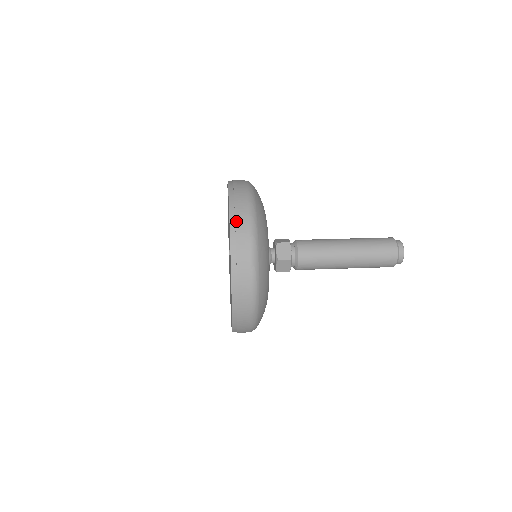
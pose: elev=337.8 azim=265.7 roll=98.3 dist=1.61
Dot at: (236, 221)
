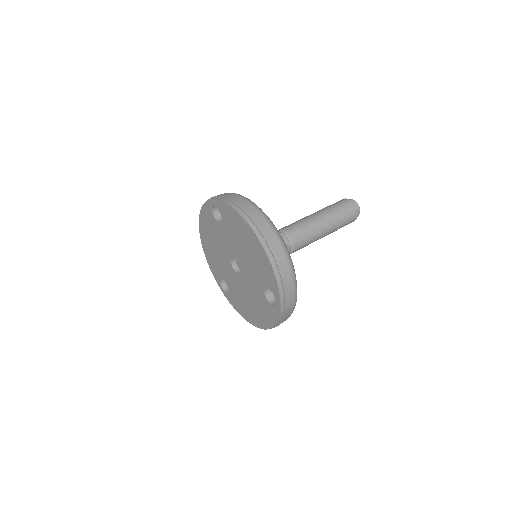
Dot at: (285, 291)
